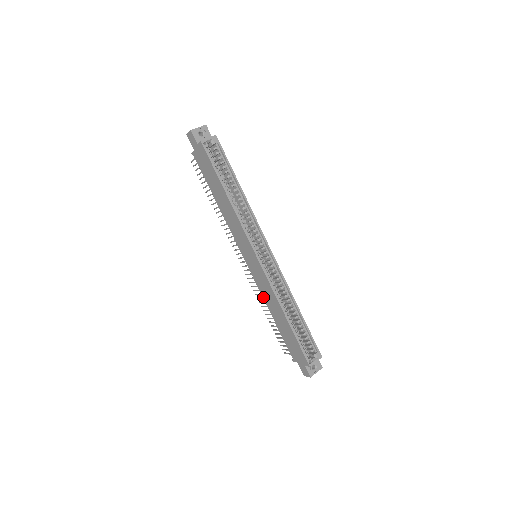
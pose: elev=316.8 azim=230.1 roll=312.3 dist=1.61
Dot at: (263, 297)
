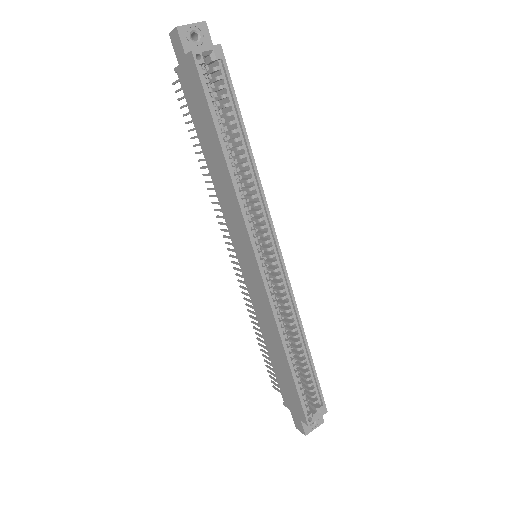
Dot at: (256, 315)
